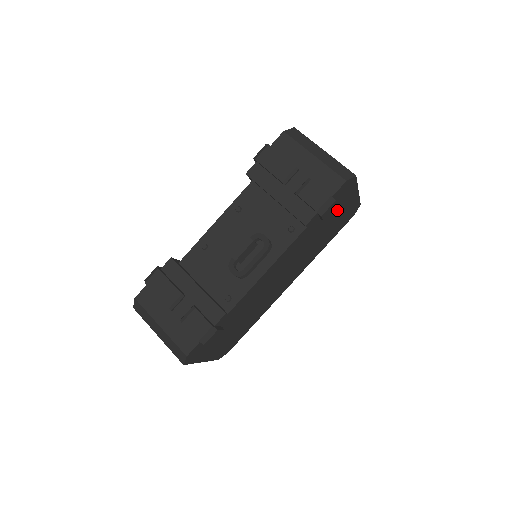
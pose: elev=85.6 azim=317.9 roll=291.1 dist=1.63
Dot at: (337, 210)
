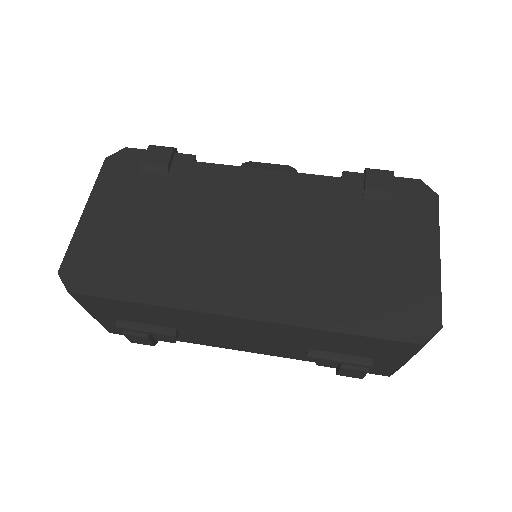
Dot at: (392, 234)
